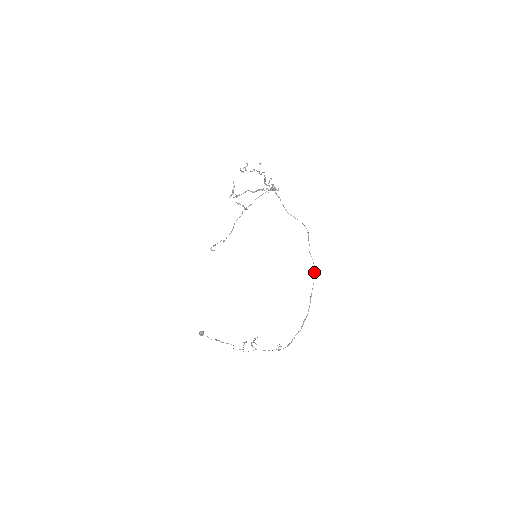
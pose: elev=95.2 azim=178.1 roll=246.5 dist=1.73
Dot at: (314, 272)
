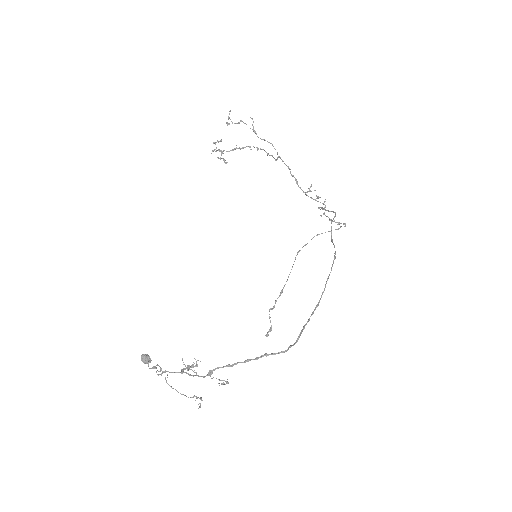
Dot at: (332, 265)
